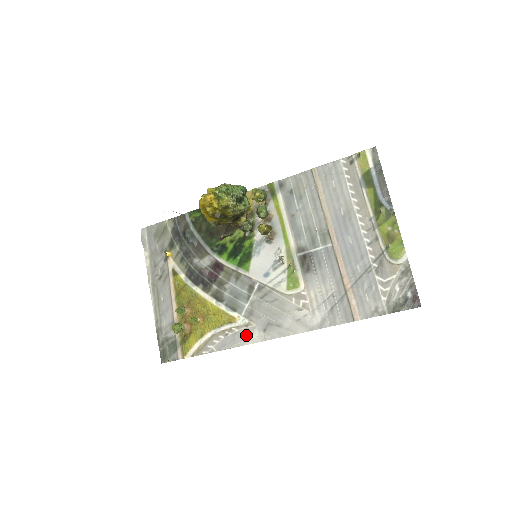
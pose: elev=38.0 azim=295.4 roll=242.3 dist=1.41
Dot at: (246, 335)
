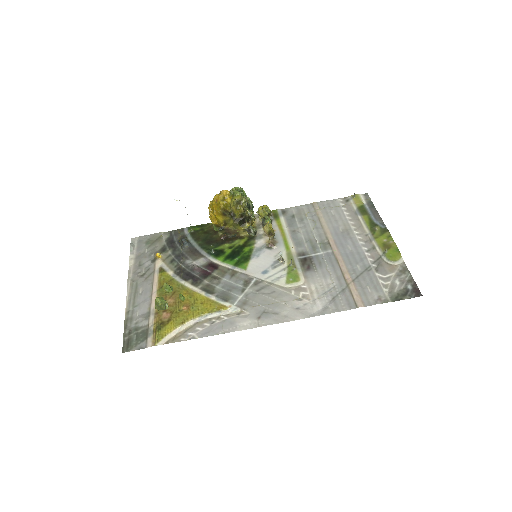
Dot at: (237, 322)
